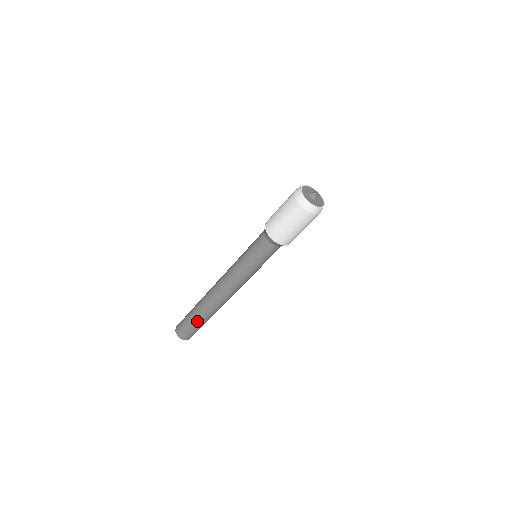
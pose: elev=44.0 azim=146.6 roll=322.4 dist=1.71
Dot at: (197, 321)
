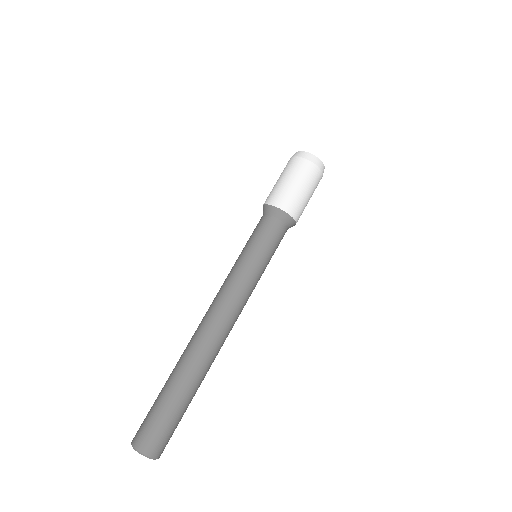
Dot at: (175, 396)
